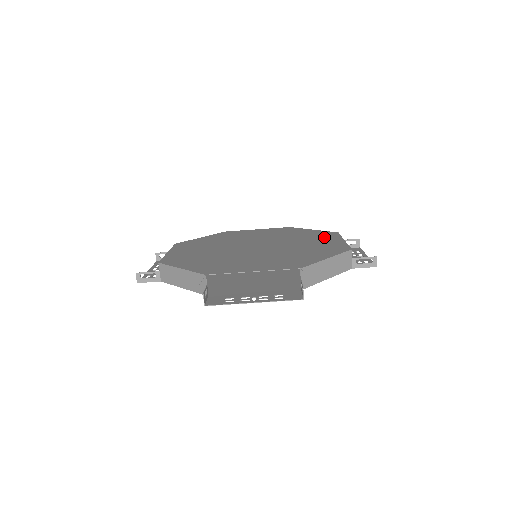
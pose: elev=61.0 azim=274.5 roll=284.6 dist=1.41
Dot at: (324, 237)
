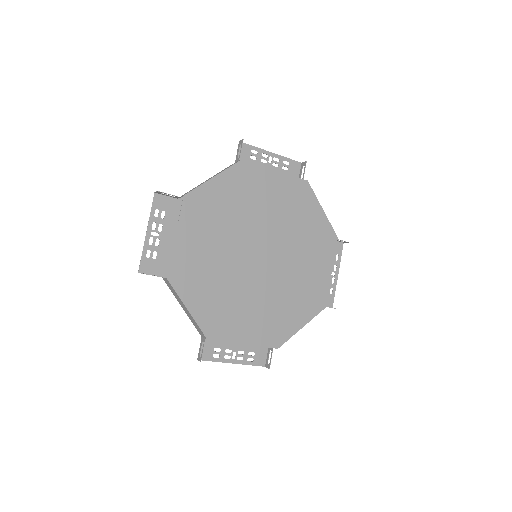
Dot at: (322, 252)
